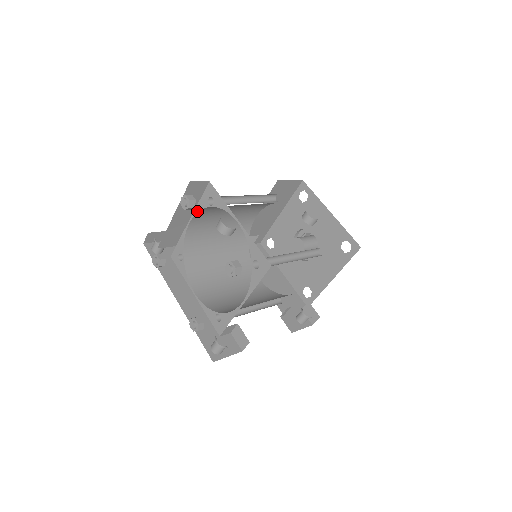
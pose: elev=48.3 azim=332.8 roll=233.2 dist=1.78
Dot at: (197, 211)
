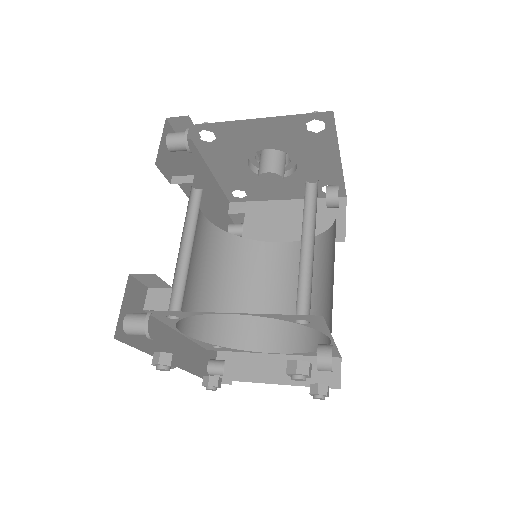
Dot at: (261, 316)
